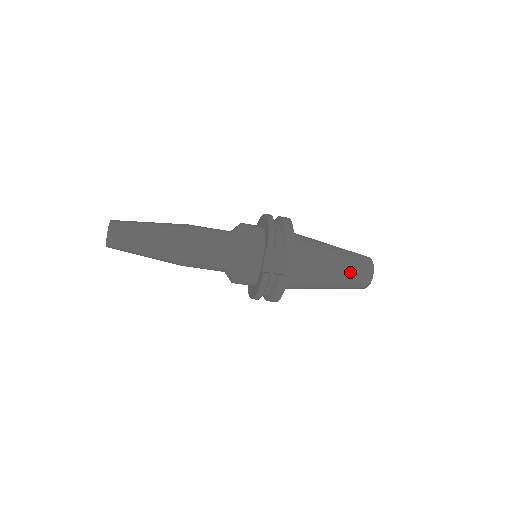
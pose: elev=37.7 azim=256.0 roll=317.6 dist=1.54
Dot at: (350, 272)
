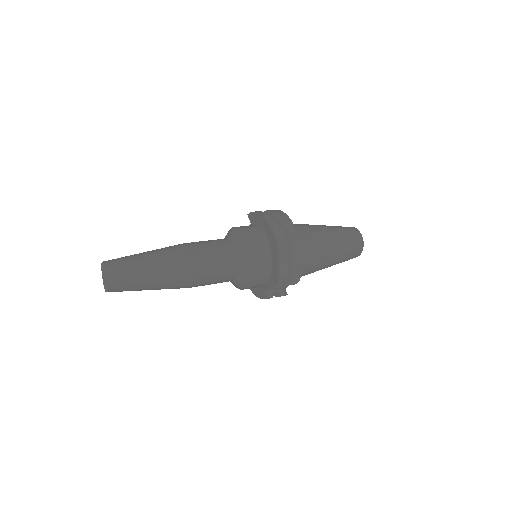
Dot at: (341, 262)
